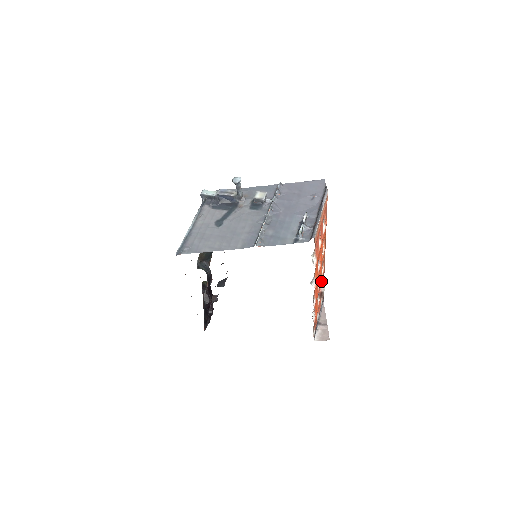
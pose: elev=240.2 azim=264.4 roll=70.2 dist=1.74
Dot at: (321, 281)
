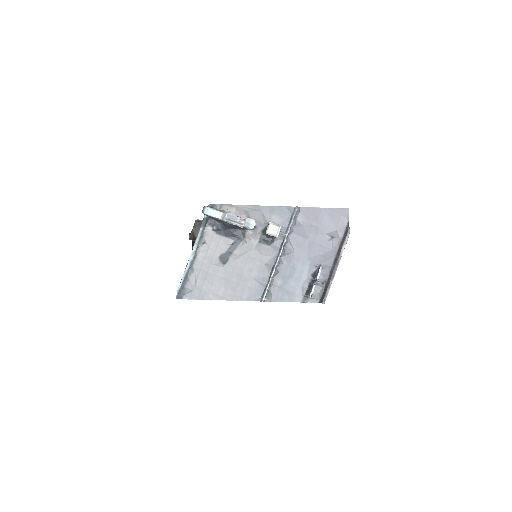
Dot at: occluded
